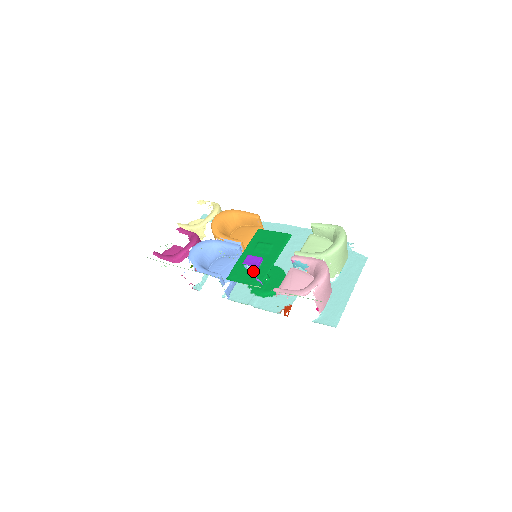
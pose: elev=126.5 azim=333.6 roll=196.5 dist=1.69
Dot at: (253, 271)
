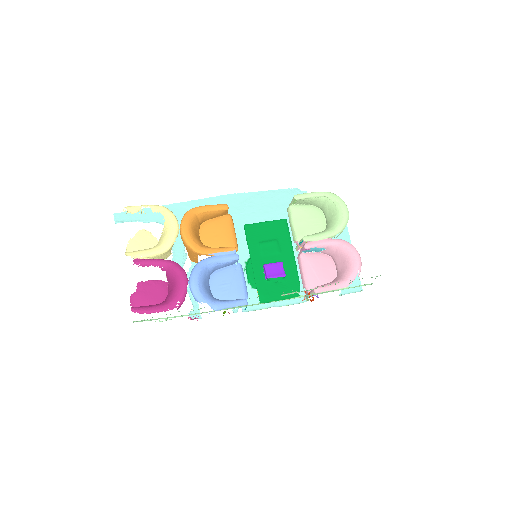
Dot at: (282, 281)
